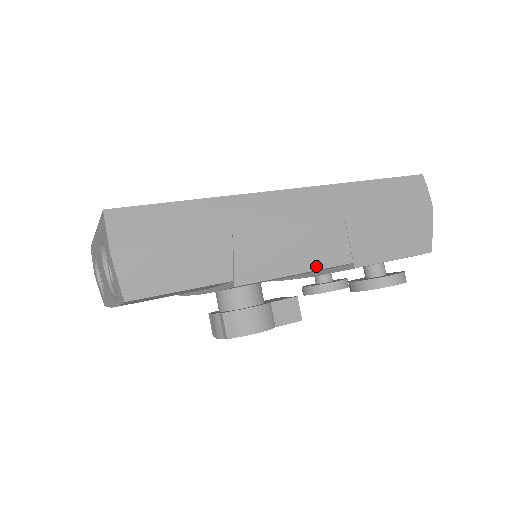
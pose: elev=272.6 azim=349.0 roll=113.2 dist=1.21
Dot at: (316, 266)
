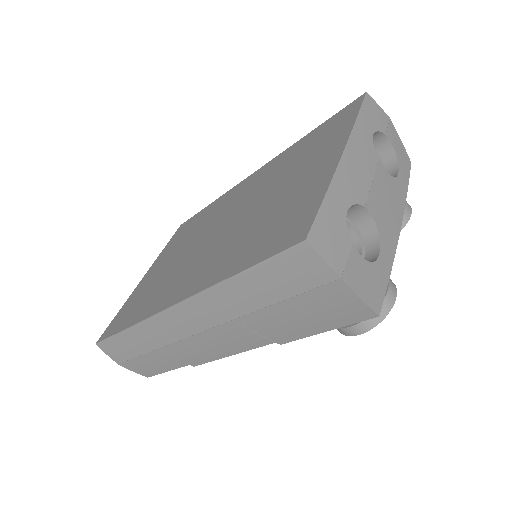
Dot at: (241, 350)
